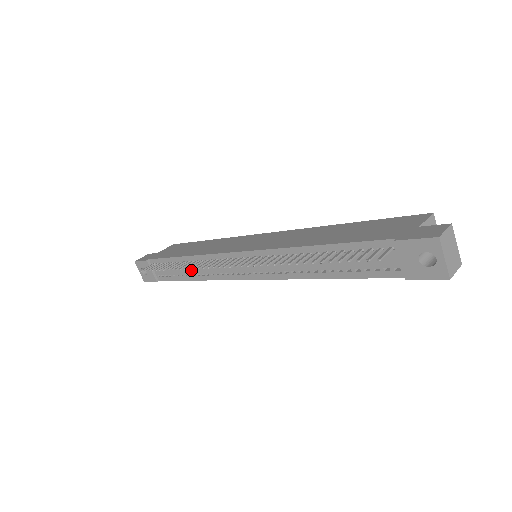
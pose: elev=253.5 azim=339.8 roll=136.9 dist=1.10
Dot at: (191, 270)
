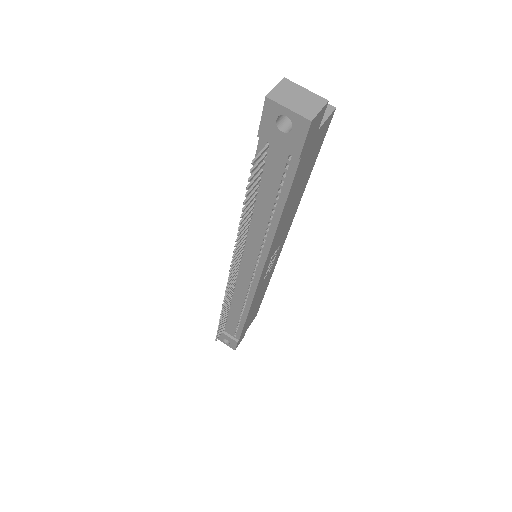
Dot at: (237, 310)
